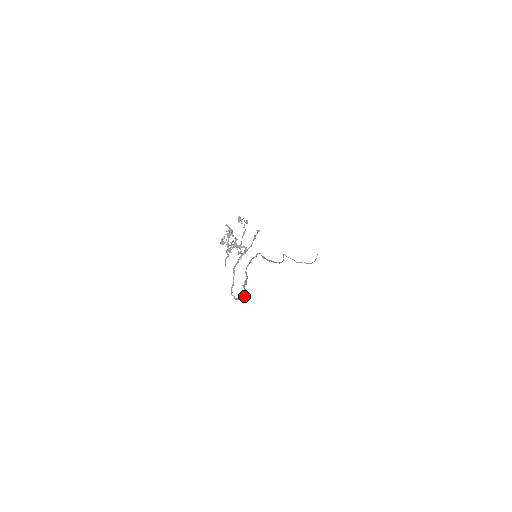
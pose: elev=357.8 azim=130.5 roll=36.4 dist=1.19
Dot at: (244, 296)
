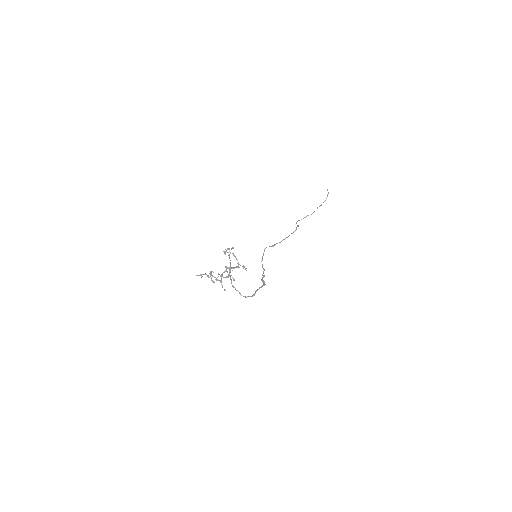
Dot at: (261, 287)
